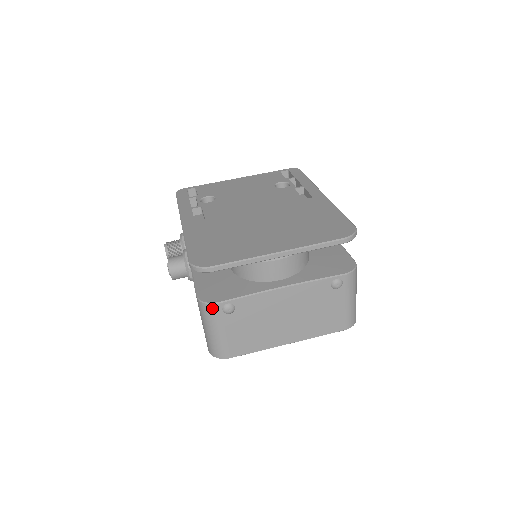
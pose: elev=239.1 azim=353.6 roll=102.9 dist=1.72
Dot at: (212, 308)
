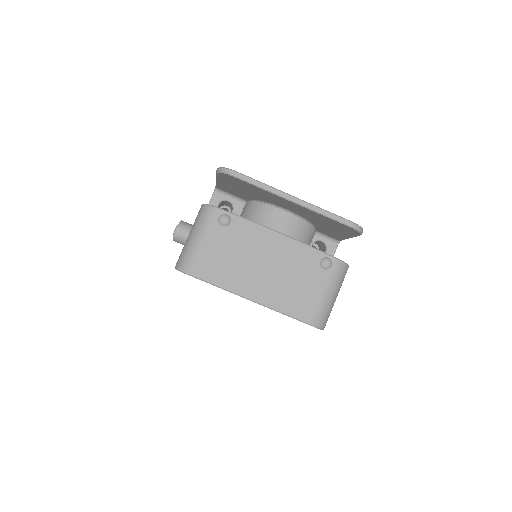
Dot at: (211, 211)
